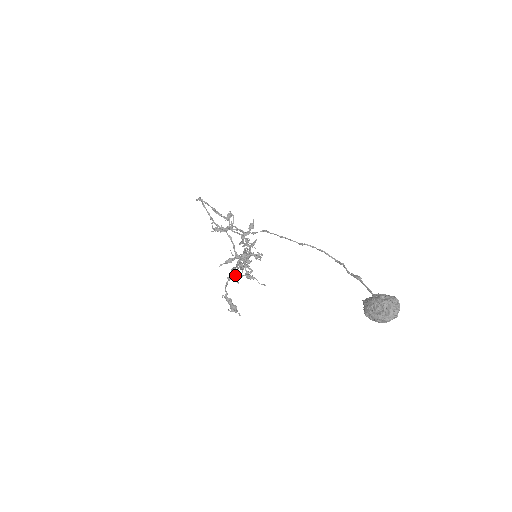
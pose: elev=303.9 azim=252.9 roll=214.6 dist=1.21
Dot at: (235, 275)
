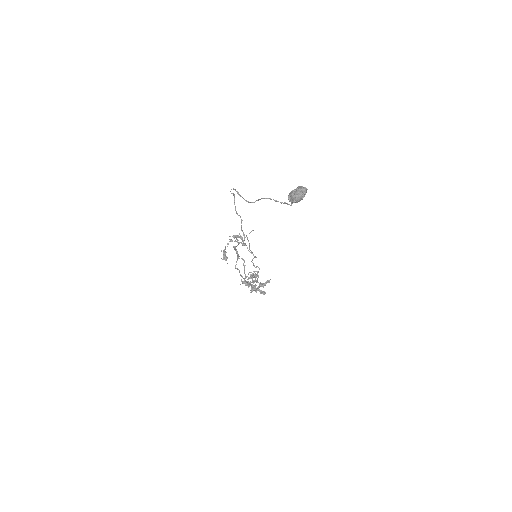
Dot at: (236, 246)
